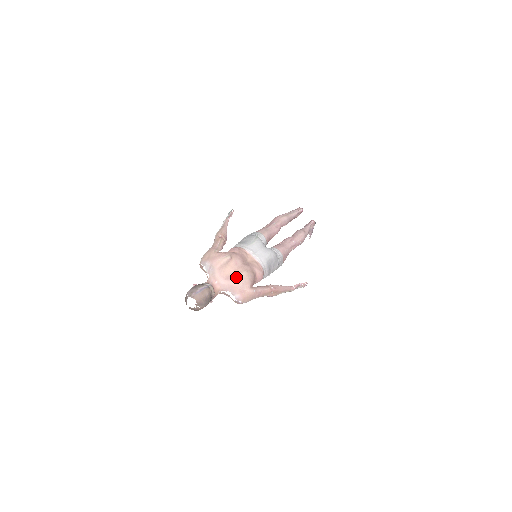
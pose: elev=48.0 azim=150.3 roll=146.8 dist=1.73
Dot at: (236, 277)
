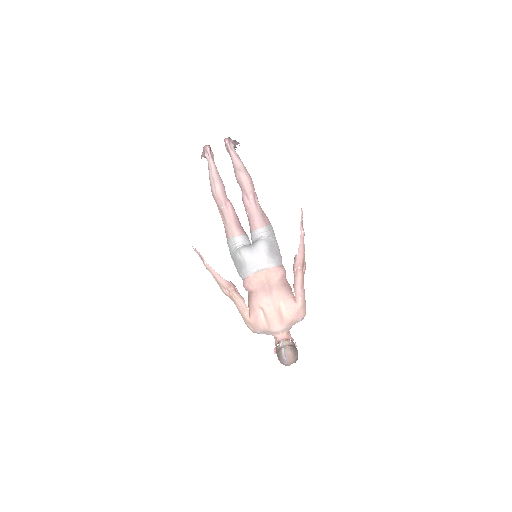
Dot at: (284, 316)
